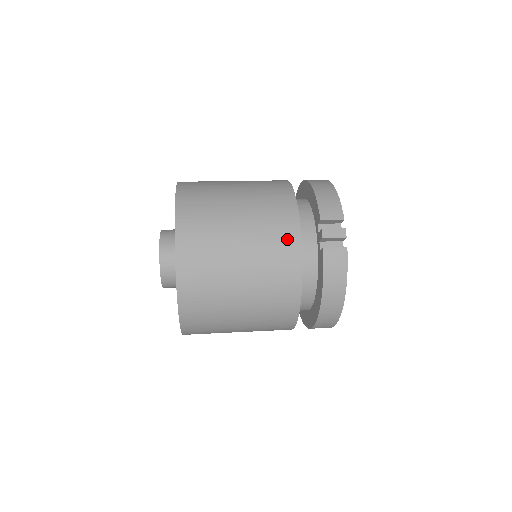
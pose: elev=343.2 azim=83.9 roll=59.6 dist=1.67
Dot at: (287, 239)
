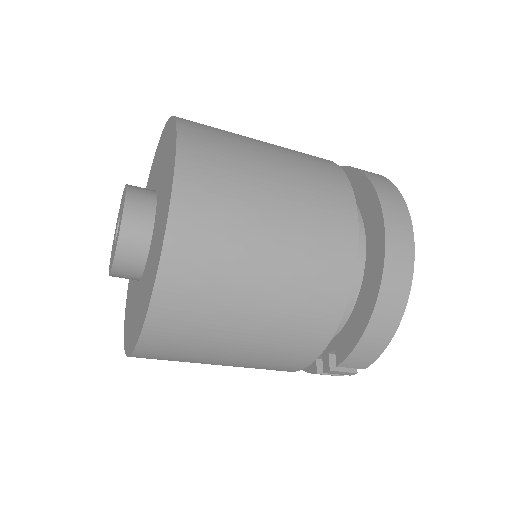
Dot at: occluded
